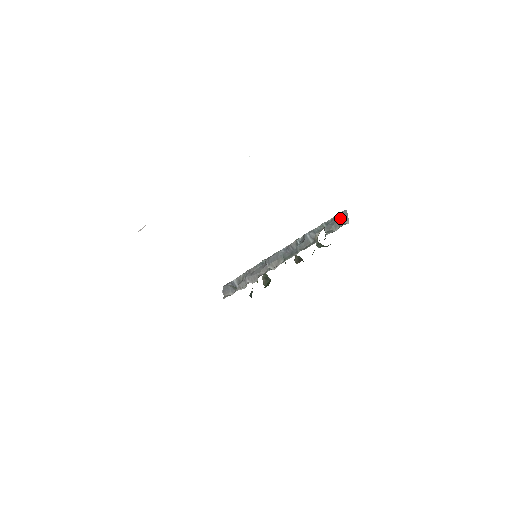
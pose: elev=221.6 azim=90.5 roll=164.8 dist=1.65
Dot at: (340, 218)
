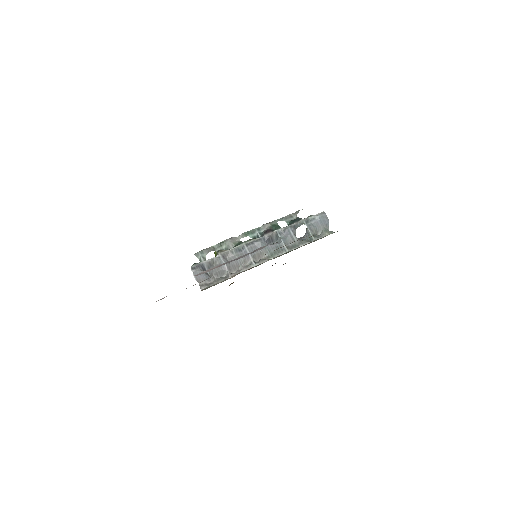
Dot at: (322, 222)
